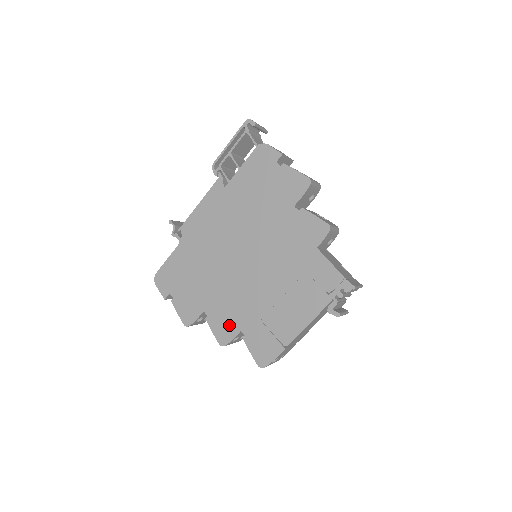
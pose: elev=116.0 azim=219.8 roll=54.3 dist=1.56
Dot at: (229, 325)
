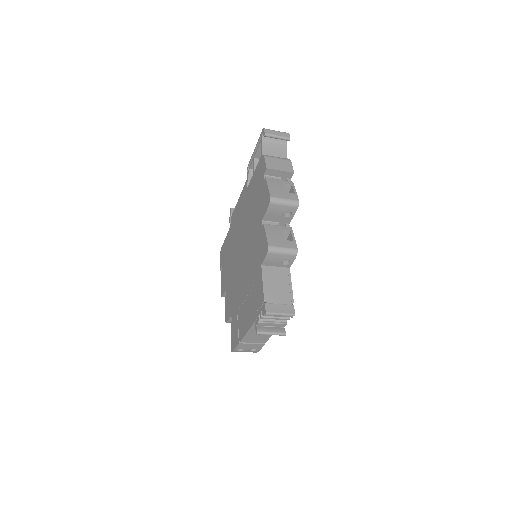
Dot at: (229, 307)
